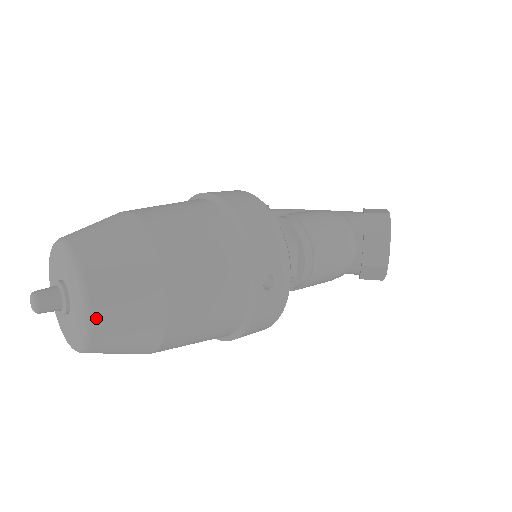
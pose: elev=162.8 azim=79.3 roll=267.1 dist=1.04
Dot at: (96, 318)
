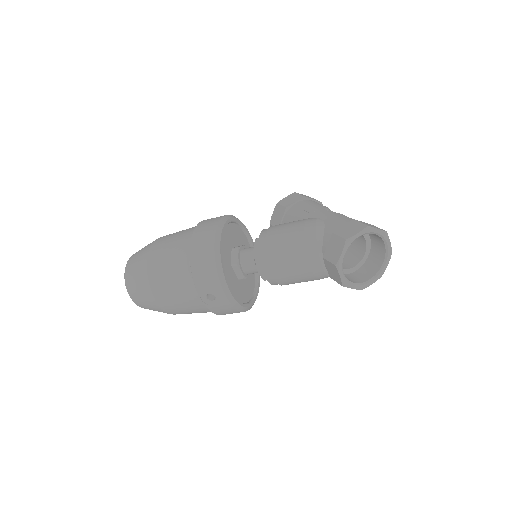
Dot at: (135, 302)
